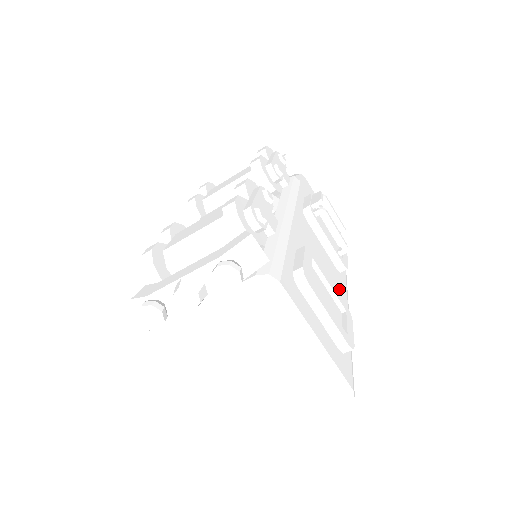
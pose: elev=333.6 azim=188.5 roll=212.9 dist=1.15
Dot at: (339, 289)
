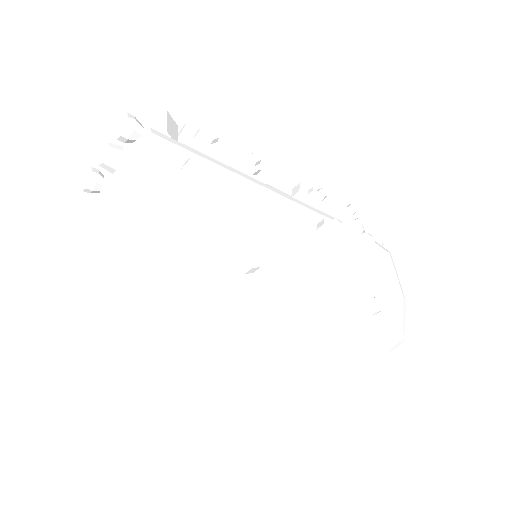
Dot at: (299, 285)
